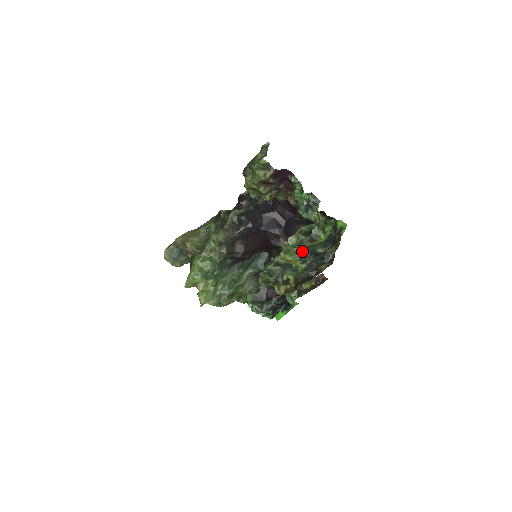
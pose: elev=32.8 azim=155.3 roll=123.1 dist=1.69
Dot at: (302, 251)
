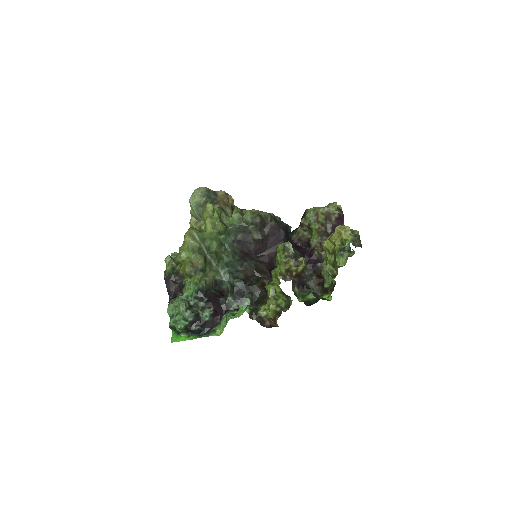
Dot at: occluded
